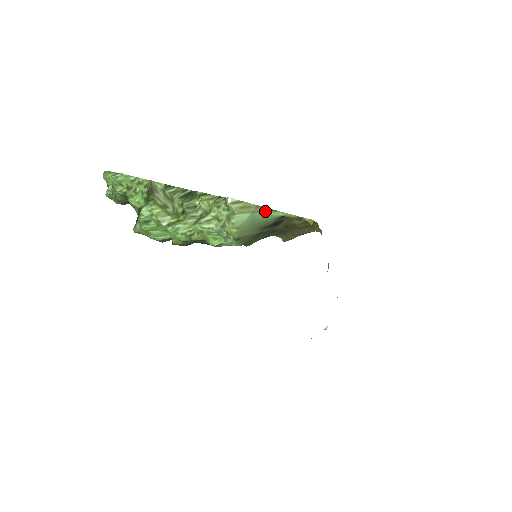
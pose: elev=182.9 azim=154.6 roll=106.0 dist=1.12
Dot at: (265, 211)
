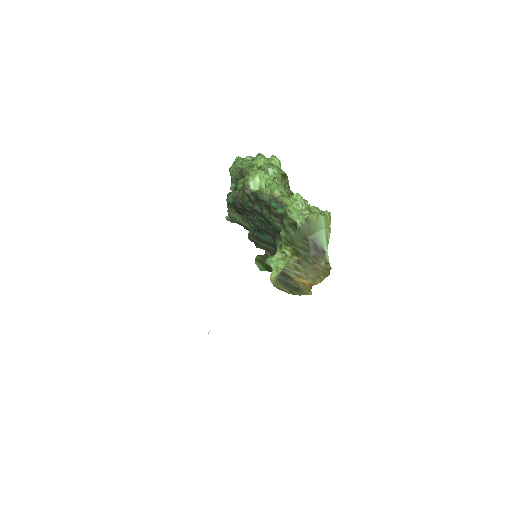
Dot at: (327, 237)
